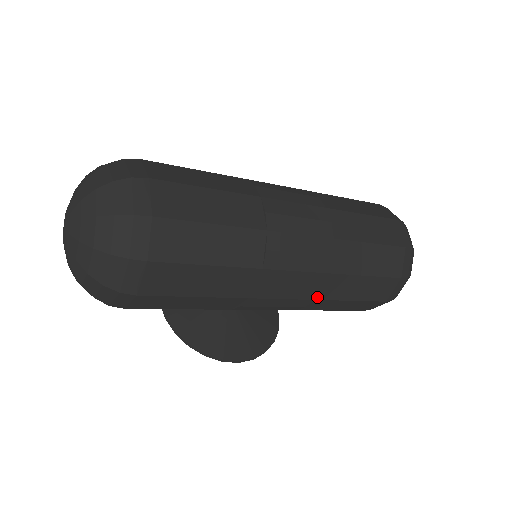
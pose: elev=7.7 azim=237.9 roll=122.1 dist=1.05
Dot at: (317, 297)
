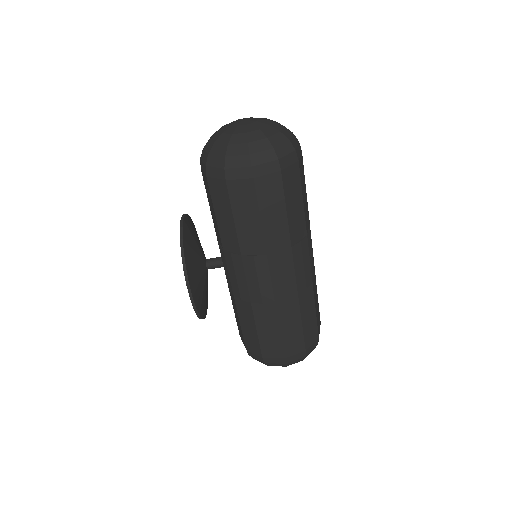
Dot at: (277, 303)
